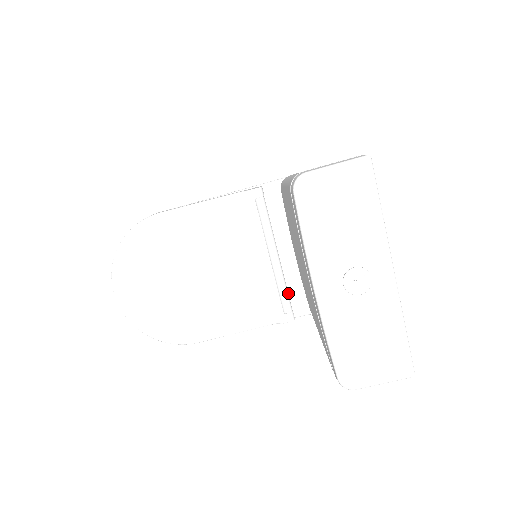
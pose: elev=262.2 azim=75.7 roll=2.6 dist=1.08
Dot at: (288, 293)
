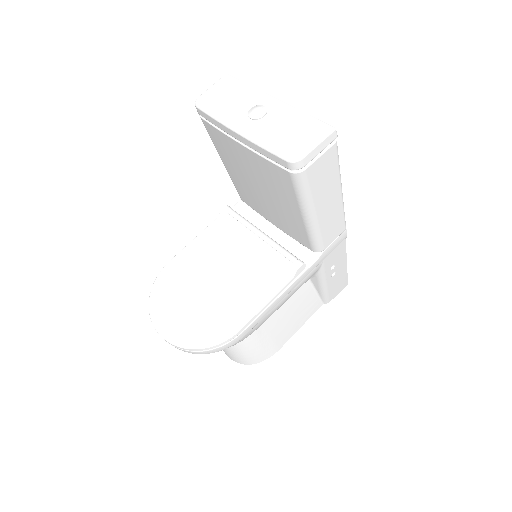
Dot at: occluded
